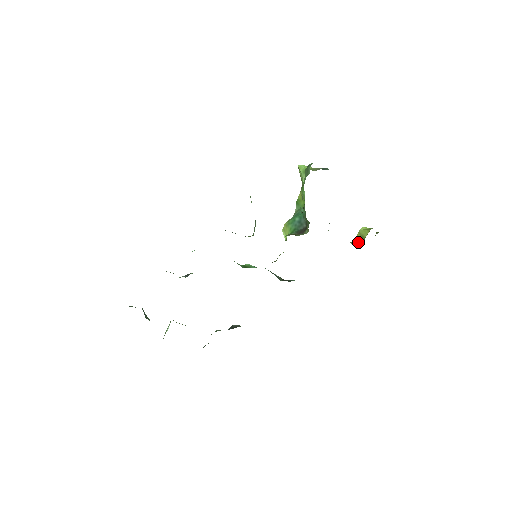
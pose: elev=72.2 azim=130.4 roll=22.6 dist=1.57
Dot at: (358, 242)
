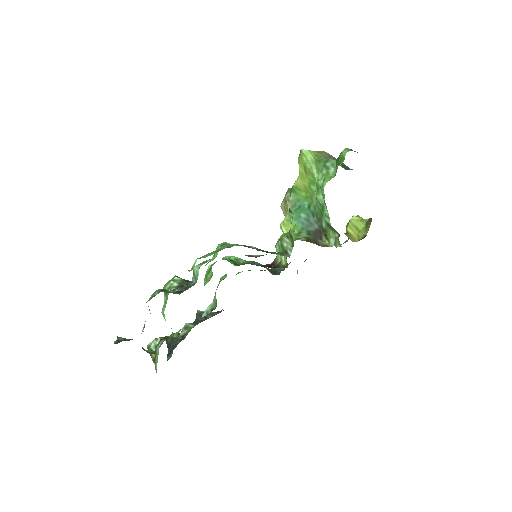
Dot at: (353, 234)
